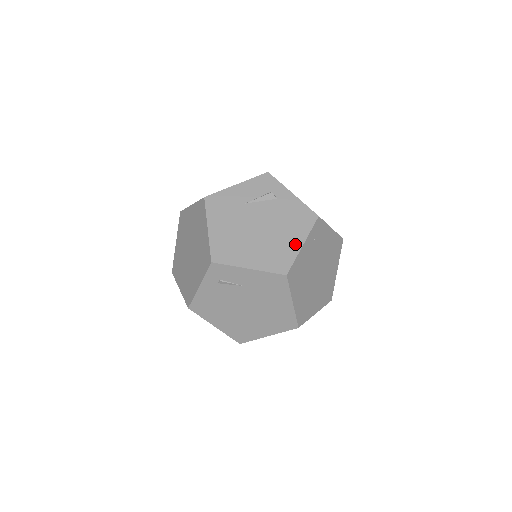
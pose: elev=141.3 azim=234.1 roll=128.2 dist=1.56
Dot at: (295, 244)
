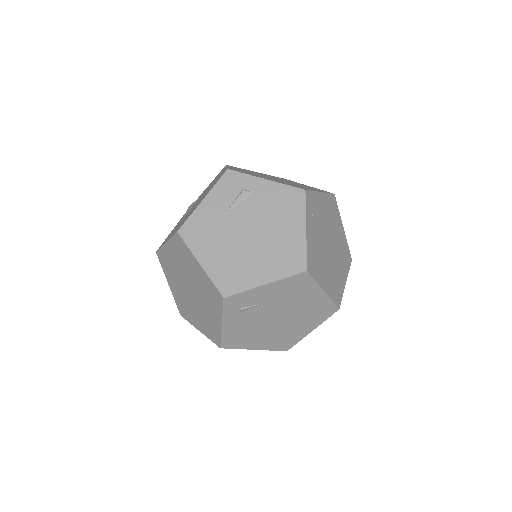
Dot at: (298, 233)
